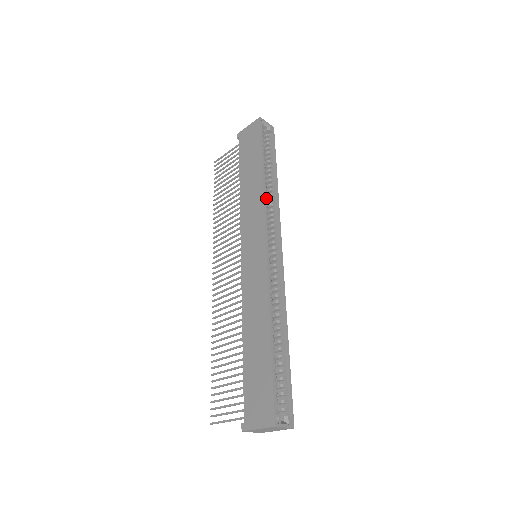
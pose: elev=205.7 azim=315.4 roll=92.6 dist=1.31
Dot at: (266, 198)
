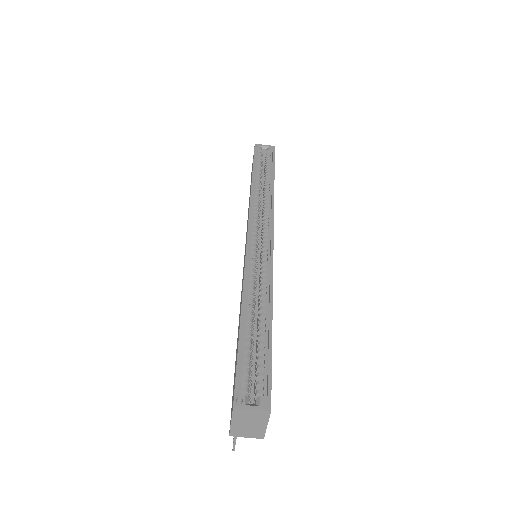
Dot at: (258, 201)
